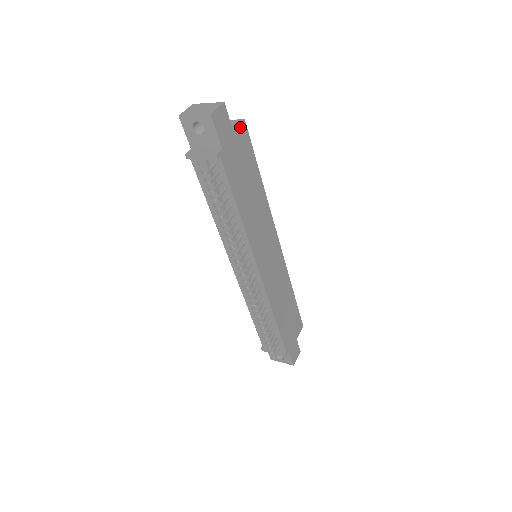
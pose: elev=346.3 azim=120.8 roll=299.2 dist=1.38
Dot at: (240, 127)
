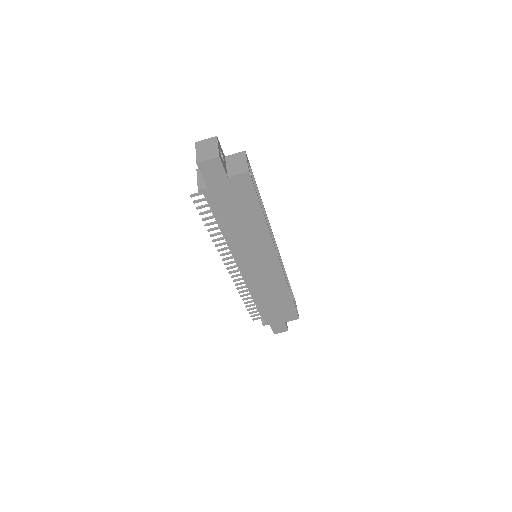
Dot at: (240, 176)
